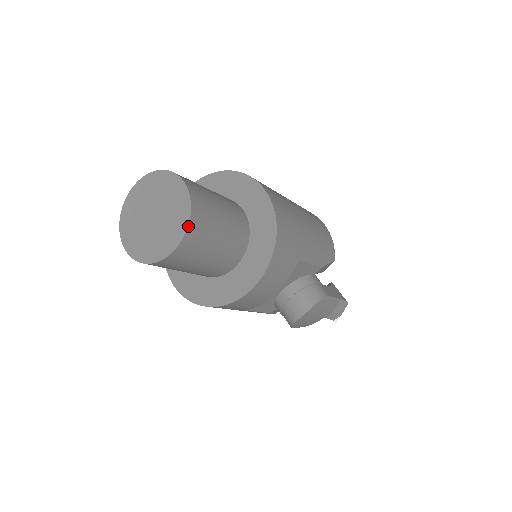
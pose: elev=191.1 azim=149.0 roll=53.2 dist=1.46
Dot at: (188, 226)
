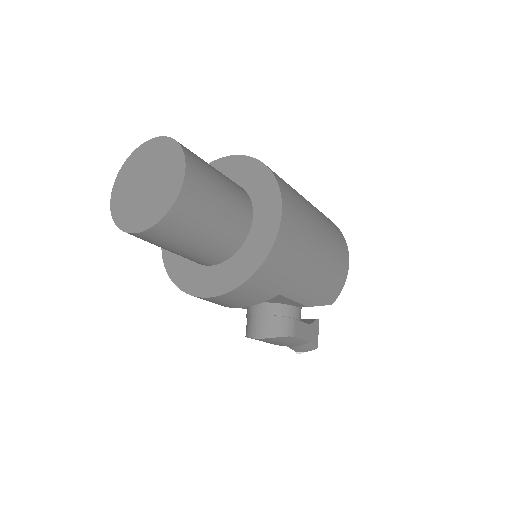
Dot at: (160, 221)
